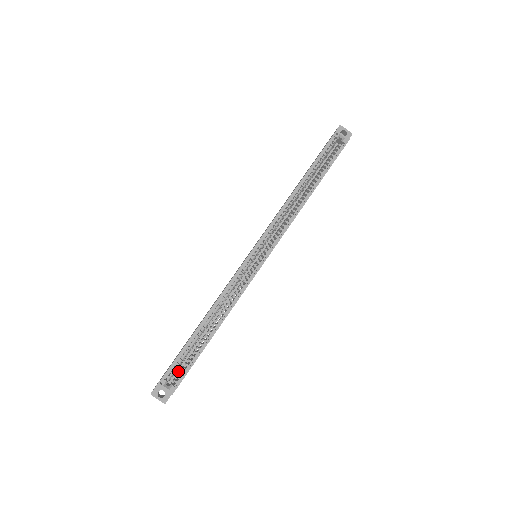
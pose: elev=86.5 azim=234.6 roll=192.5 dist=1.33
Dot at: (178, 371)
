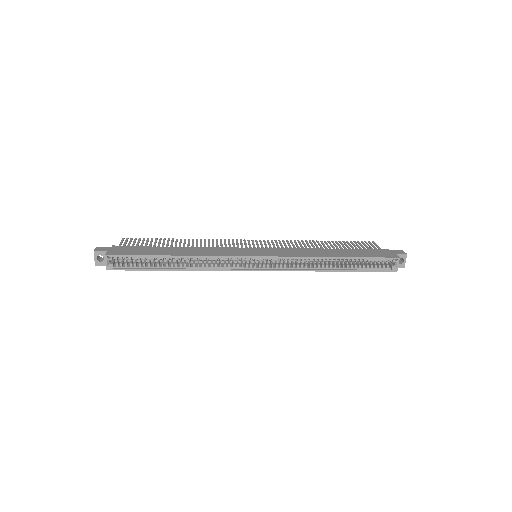
Dot at: occluded
